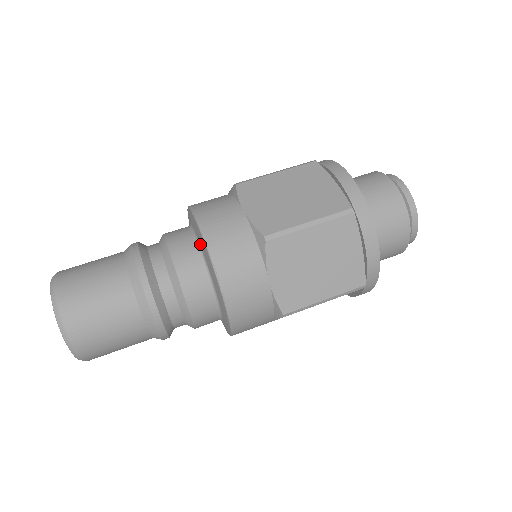
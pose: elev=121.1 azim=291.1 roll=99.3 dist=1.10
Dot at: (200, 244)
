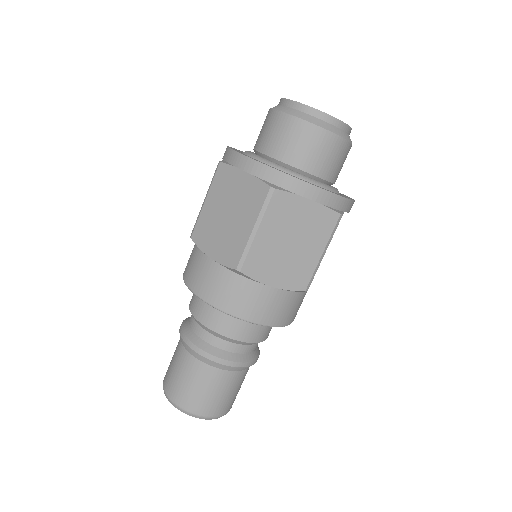
Dot at: occluded
